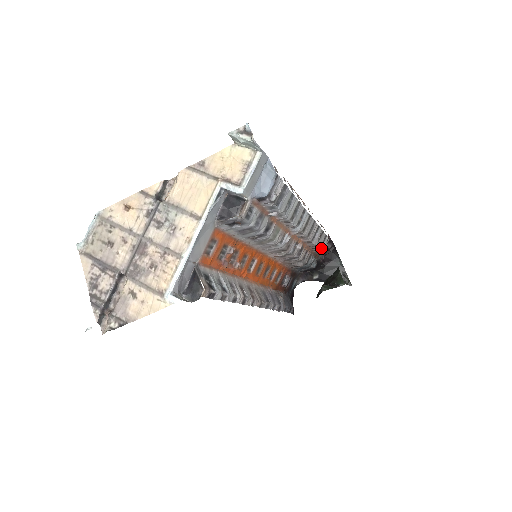
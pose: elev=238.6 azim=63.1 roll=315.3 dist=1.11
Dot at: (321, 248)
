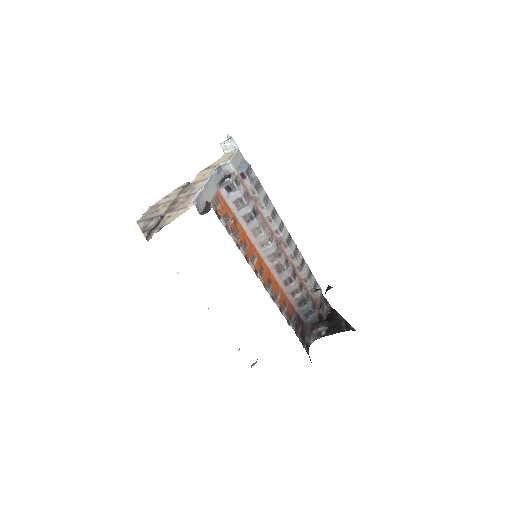
Dot at: occluded
